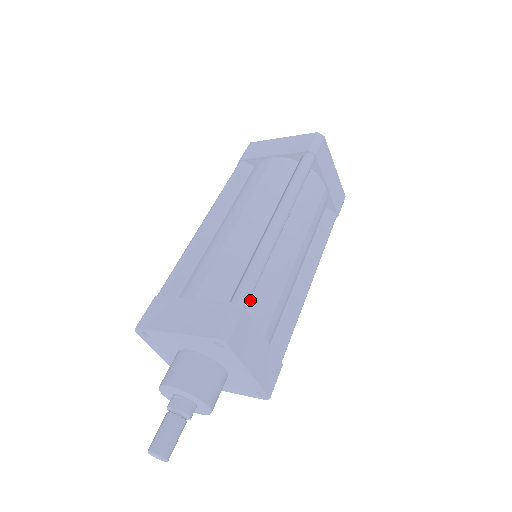
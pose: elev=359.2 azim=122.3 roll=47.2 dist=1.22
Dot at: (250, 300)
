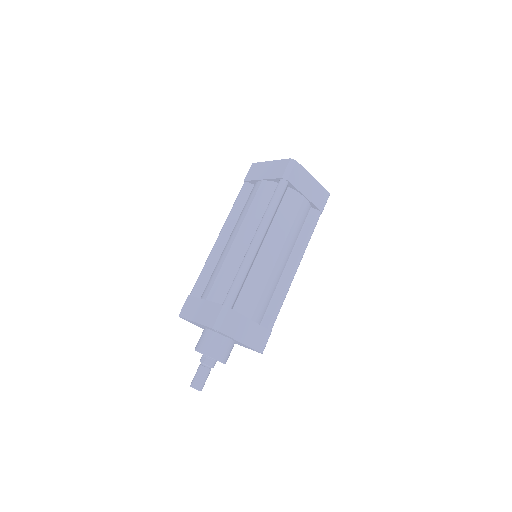
Dot at: (239, 298)
